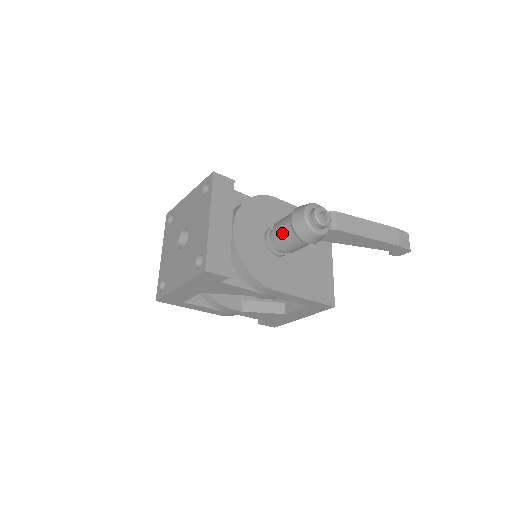
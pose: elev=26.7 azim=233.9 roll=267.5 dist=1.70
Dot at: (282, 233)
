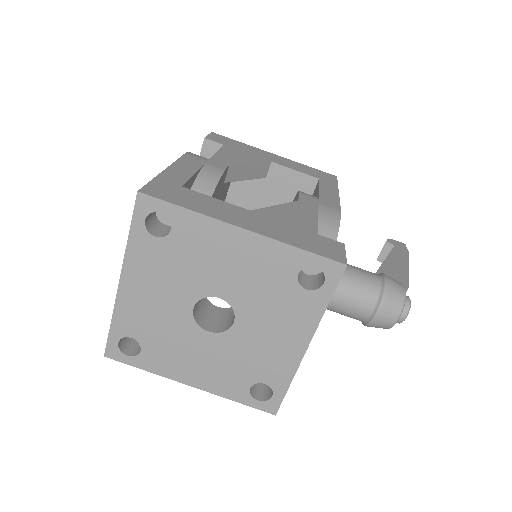
Dot at: (348, 311)
